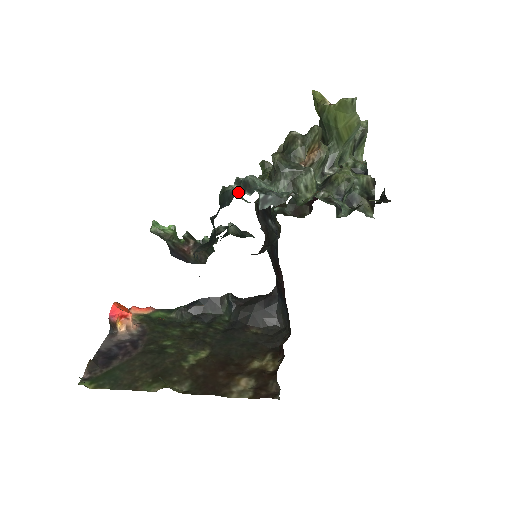
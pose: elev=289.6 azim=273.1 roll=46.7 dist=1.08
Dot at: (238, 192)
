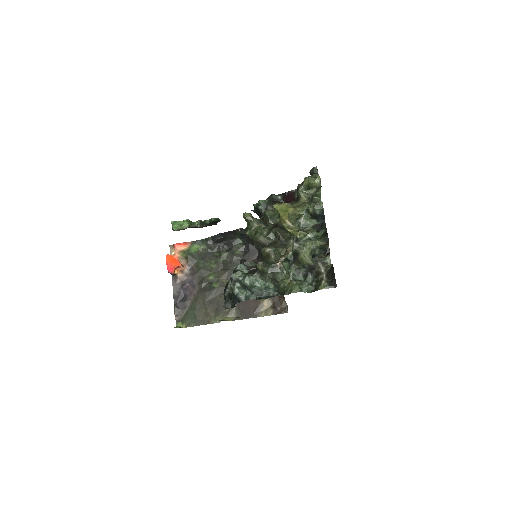
Dot at: (243, 300)
